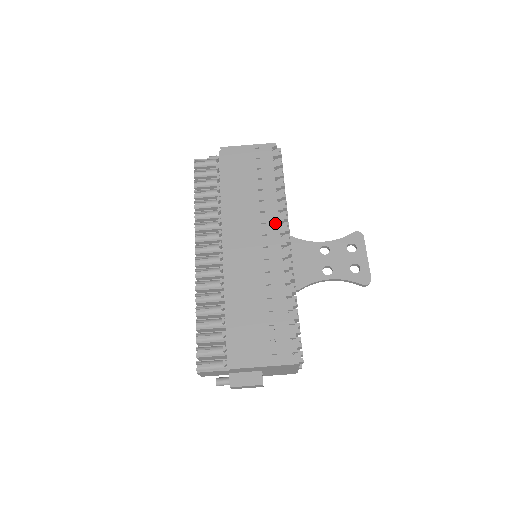
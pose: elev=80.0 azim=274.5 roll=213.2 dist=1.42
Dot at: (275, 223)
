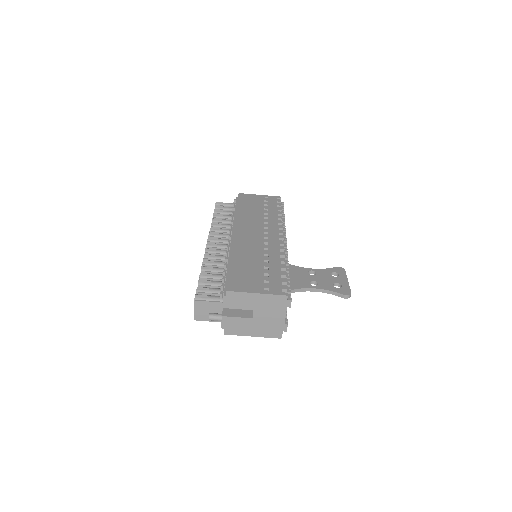
Dot at: (276, 228)
